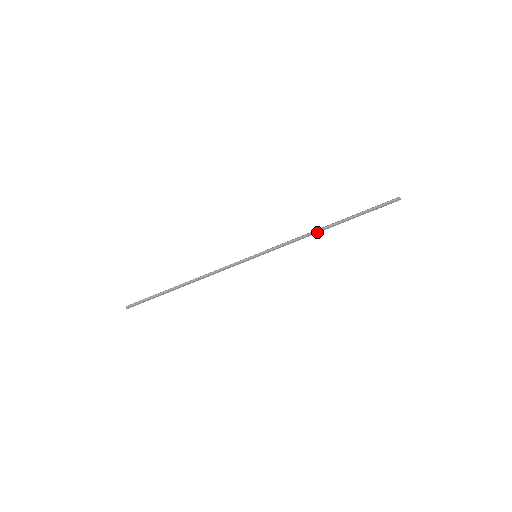
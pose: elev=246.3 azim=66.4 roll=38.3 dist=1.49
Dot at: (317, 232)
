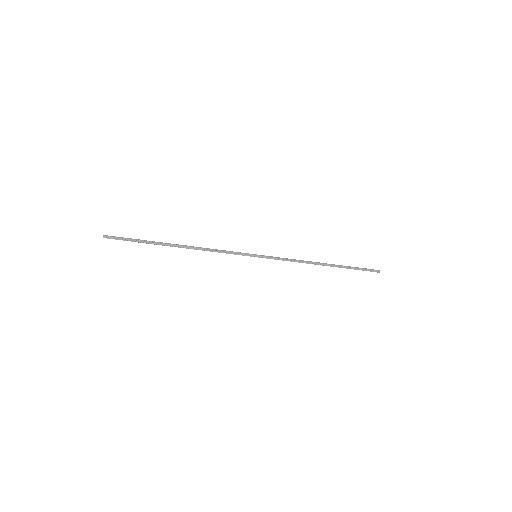
Dot at: occluded
